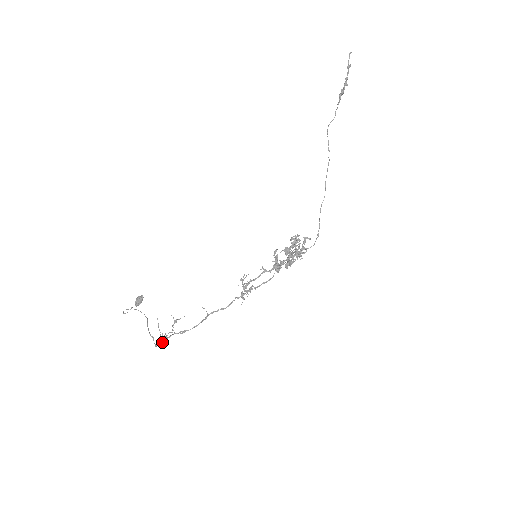
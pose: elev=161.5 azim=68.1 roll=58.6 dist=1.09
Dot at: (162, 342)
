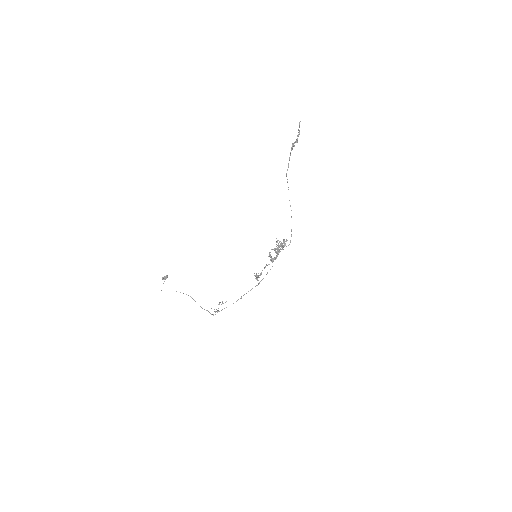
Dot at: occluded
